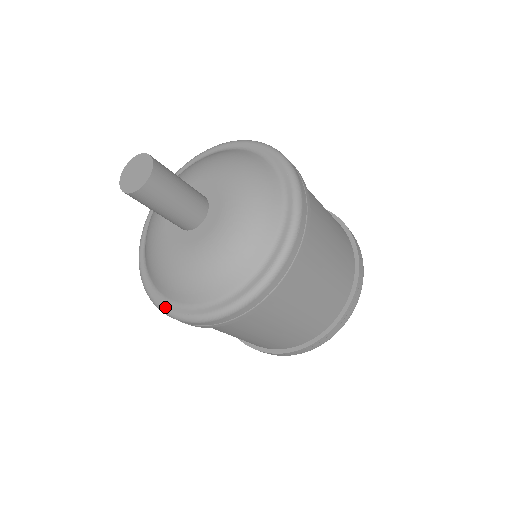
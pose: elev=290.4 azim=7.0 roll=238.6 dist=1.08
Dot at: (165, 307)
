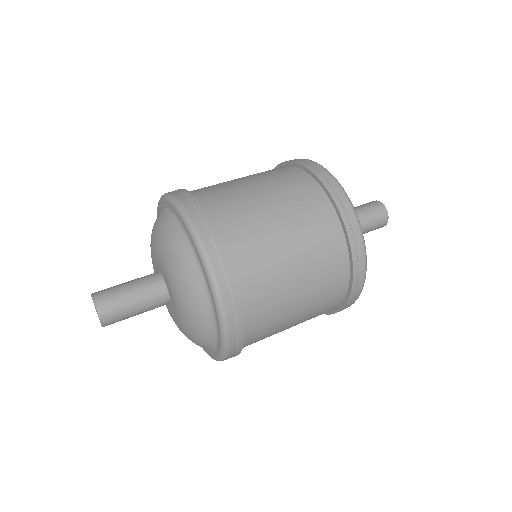
Dot at: occluded
